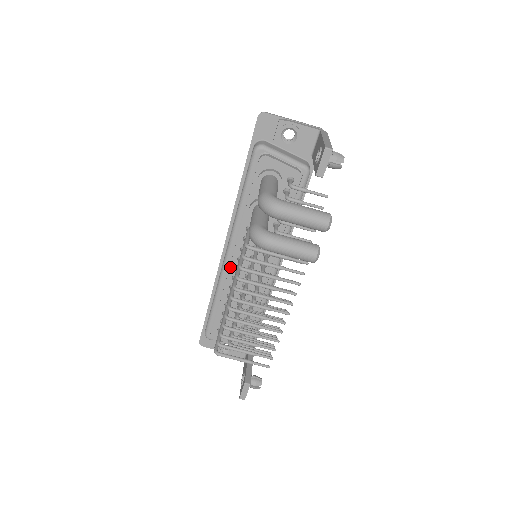
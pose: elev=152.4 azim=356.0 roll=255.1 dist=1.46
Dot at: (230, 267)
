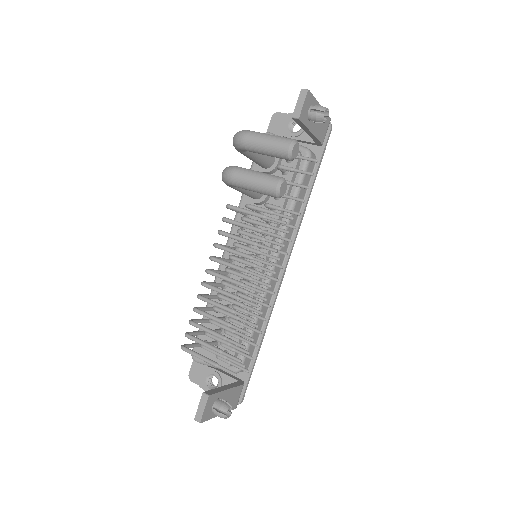
Dot at: occluded
